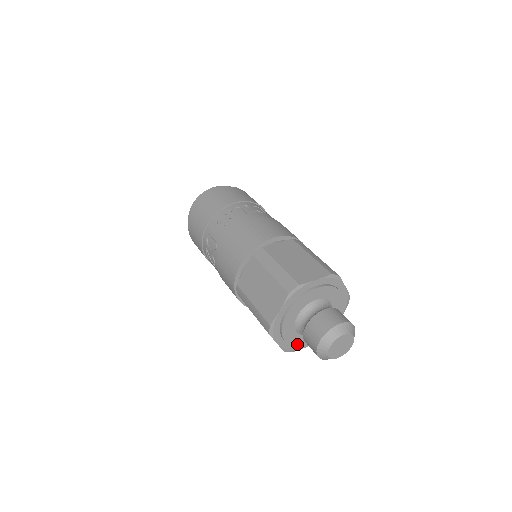
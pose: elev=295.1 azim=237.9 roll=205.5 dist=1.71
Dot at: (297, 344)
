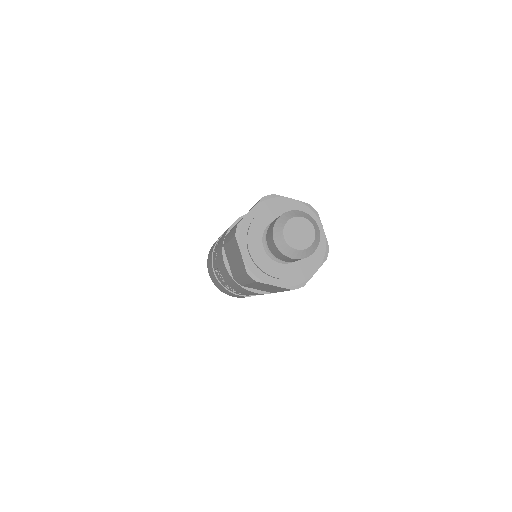
Dot at: (262, 267)
